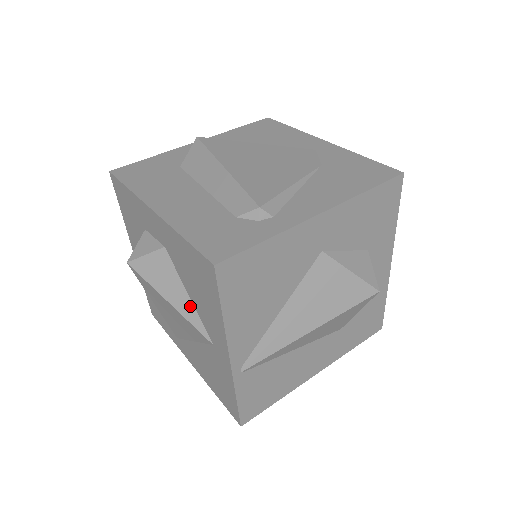
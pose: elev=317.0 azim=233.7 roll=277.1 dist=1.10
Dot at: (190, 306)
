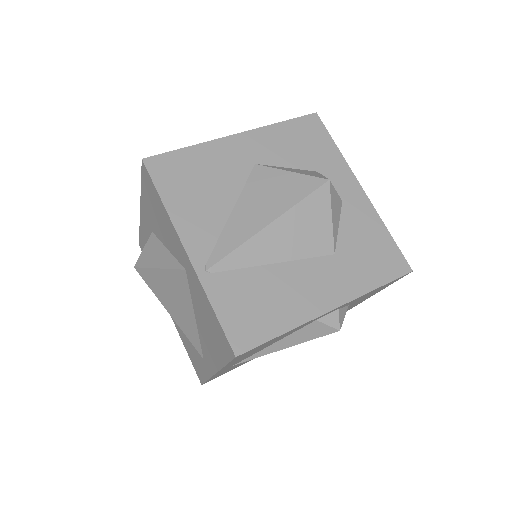
Dot at: (169, 256)
